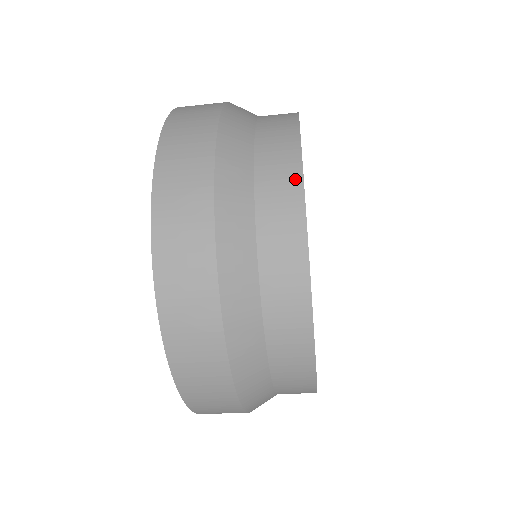
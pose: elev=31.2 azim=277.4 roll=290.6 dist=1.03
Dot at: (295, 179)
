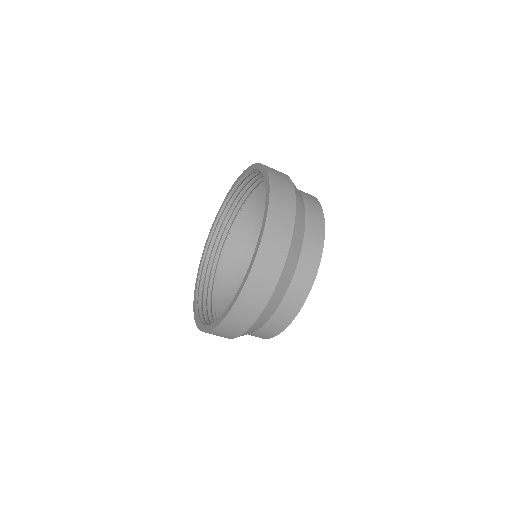
Dot at: (313, 196)
